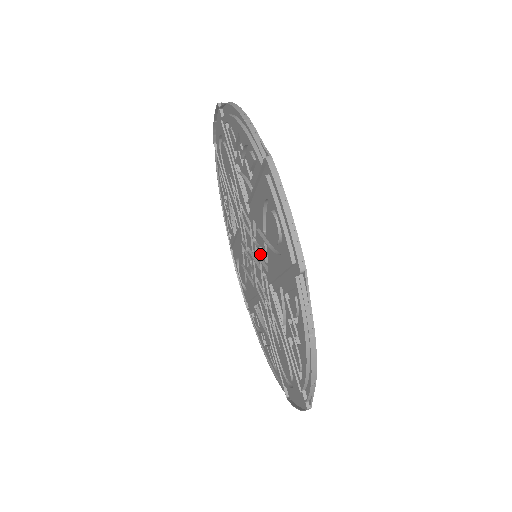
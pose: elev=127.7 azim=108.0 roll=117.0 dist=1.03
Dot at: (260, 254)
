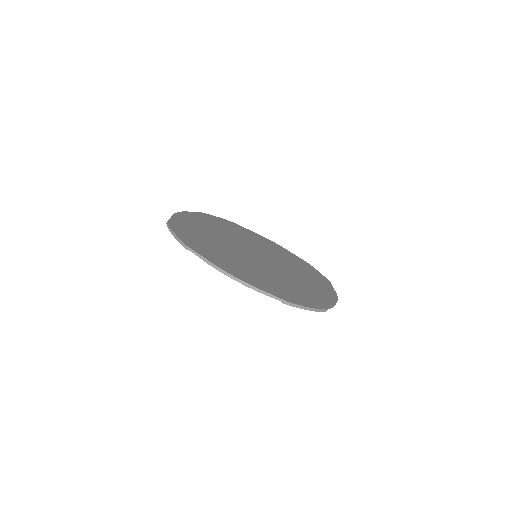
Dot at: occluded
